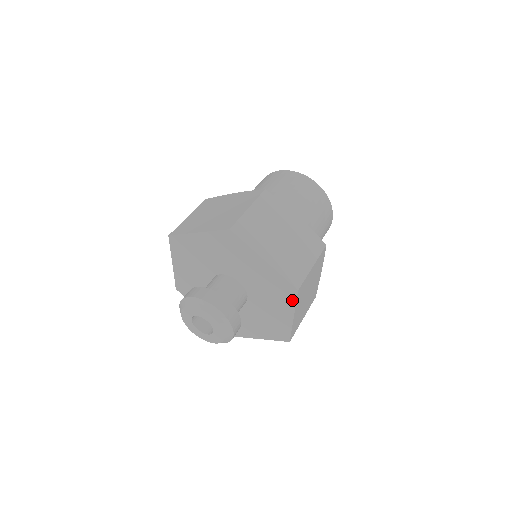
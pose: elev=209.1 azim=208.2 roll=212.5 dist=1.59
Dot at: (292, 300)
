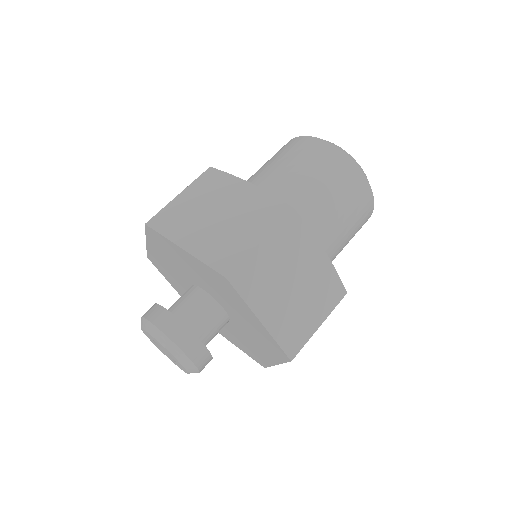
Dot at: (237, 295)
